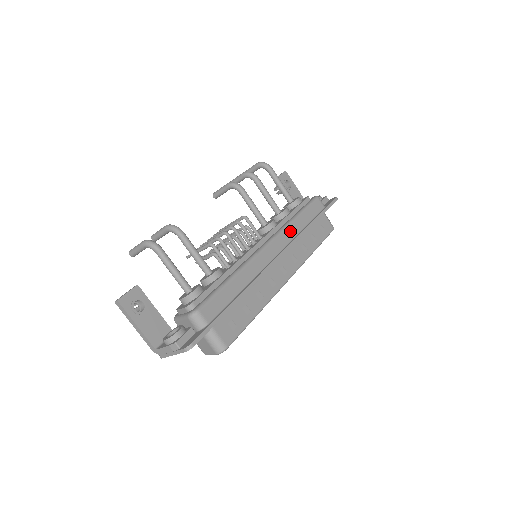
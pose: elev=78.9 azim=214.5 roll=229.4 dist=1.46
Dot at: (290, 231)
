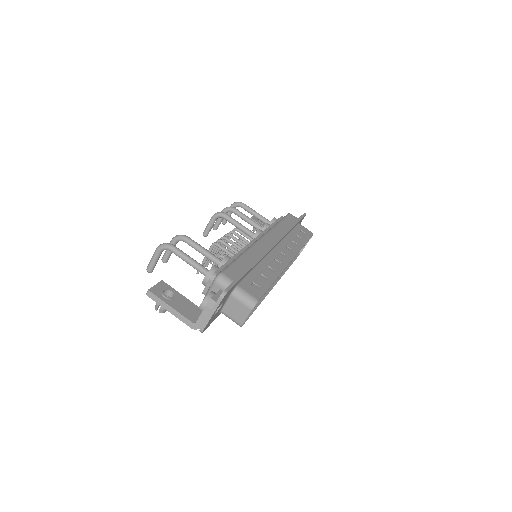
Dot at: (277, 231)
